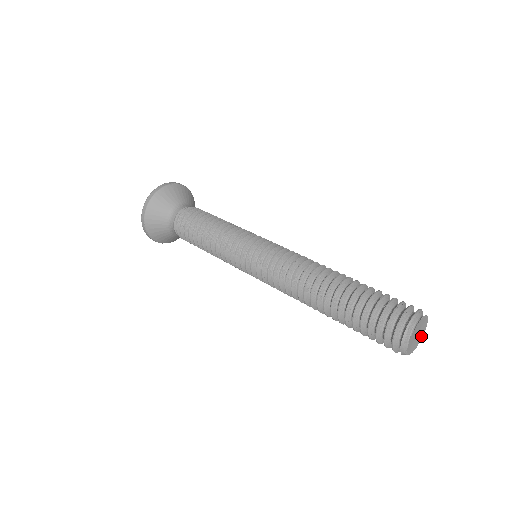
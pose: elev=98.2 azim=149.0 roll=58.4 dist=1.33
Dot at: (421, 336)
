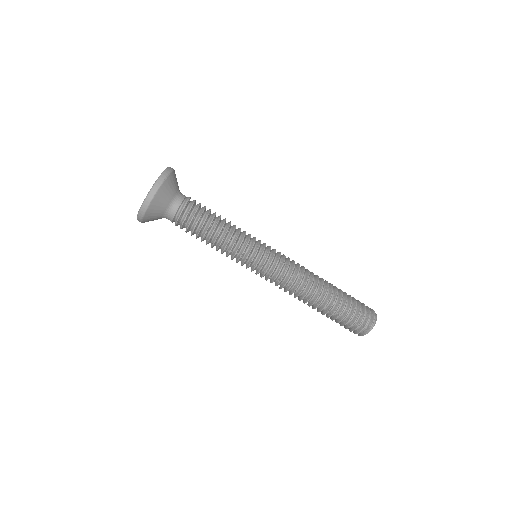
Dot at: occluded
